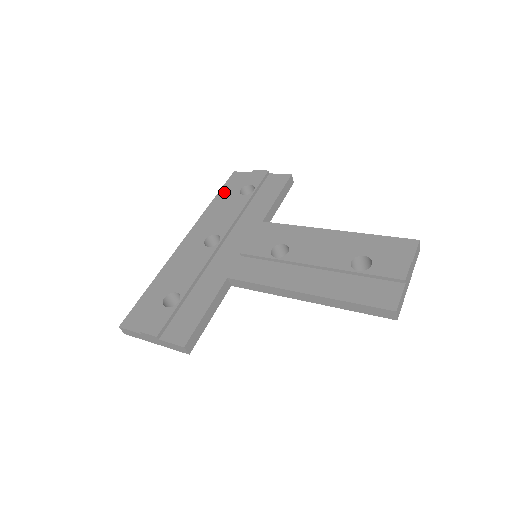
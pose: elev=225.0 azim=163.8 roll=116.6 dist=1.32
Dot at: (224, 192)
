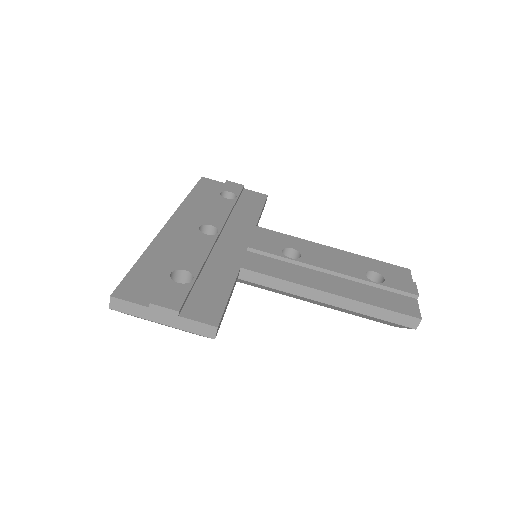
Dot at: (199, 191)
